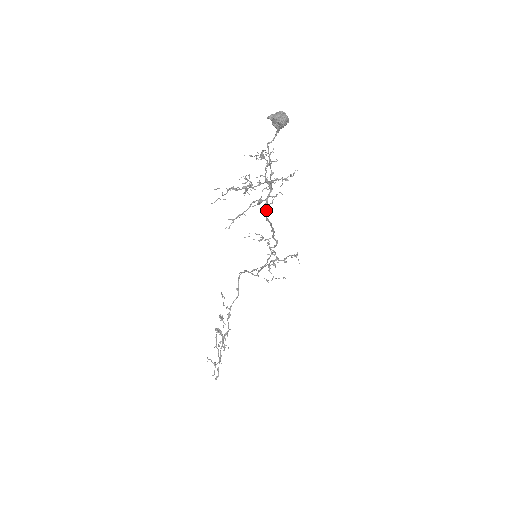
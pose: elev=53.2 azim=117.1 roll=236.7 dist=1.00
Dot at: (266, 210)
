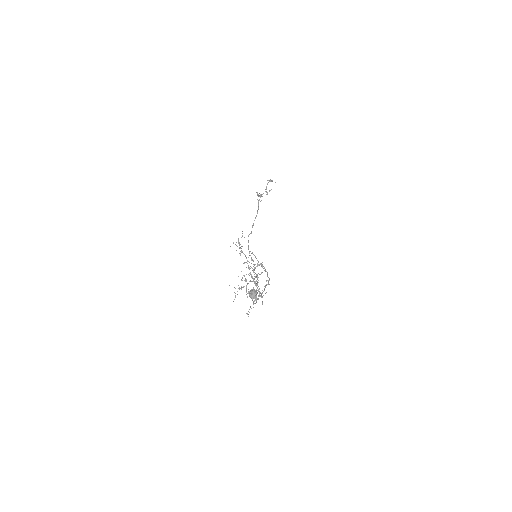
Dot at: occluded
